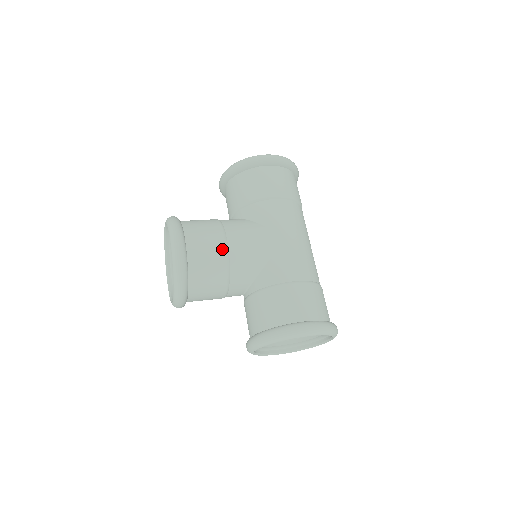
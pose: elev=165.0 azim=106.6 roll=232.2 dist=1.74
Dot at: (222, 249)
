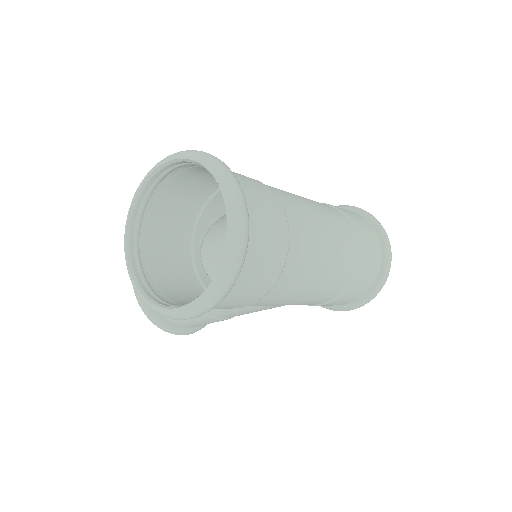
Dot at: occluded
